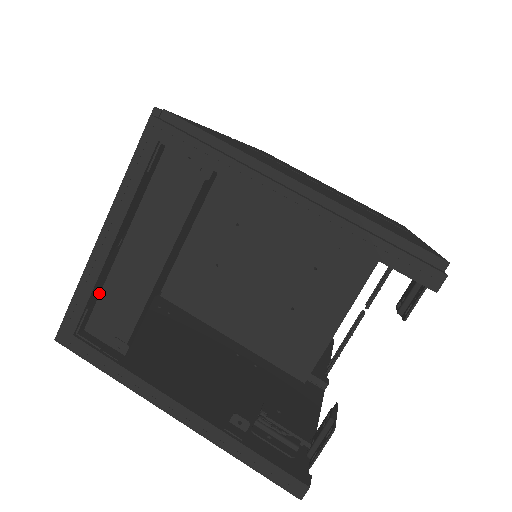
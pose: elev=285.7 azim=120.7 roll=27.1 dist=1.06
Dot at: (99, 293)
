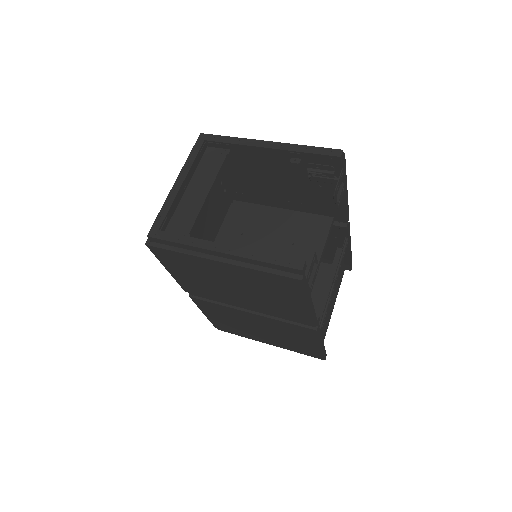
Dot at: (172, 214)
